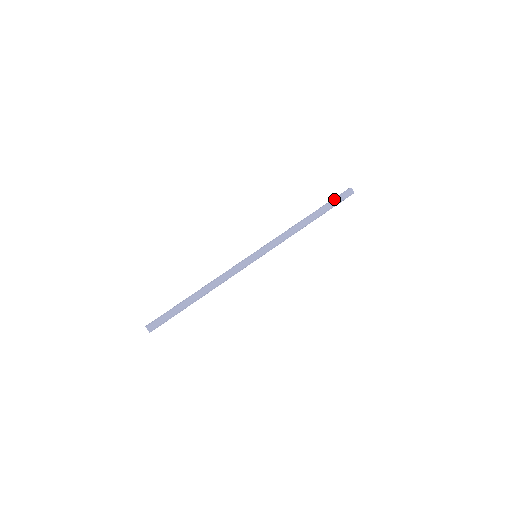
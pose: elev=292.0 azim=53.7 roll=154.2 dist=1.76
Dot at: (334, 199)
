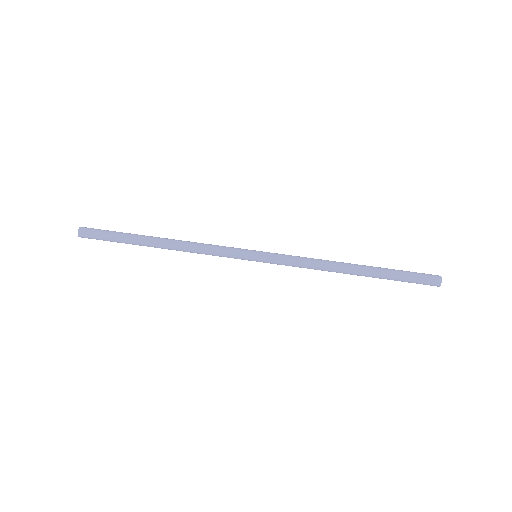
Dot at: (407, 277)
